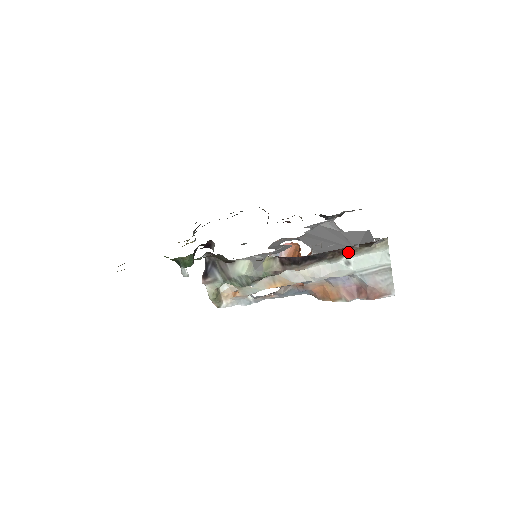
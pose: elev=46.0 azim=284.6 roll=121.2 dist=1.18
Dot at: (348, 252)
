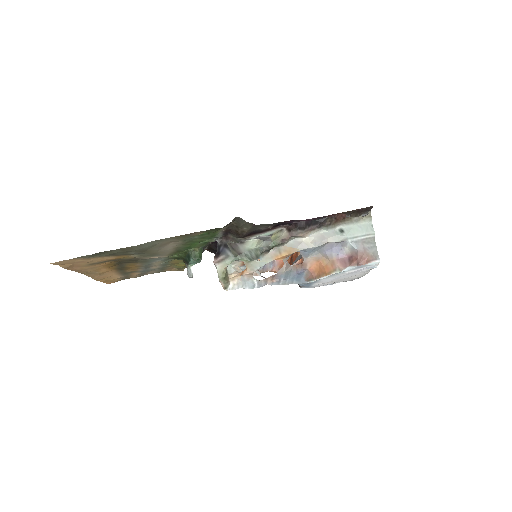
Dot at: (342, 221)
